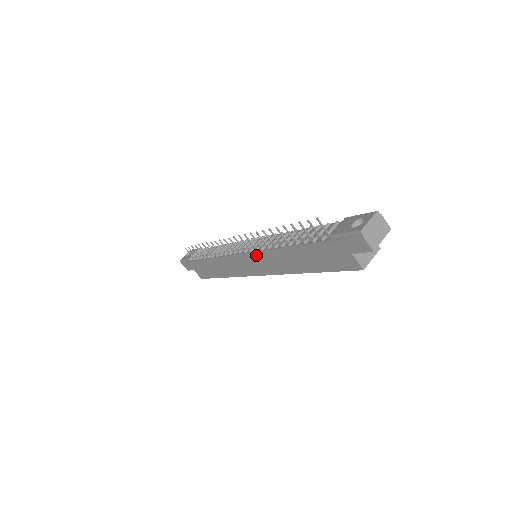
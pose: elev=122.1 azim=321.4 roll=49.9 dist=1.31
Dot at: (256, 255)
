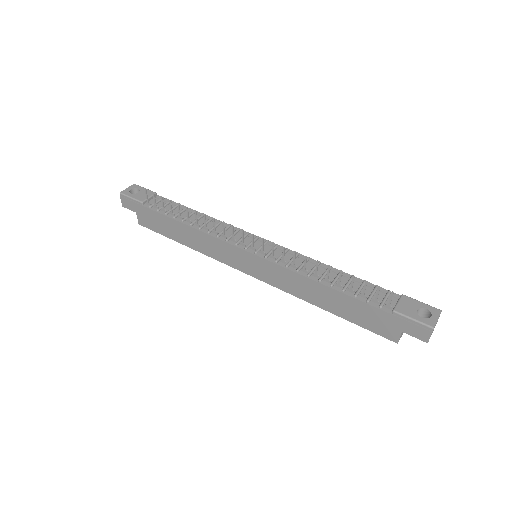
Dot at: (271, 265)
